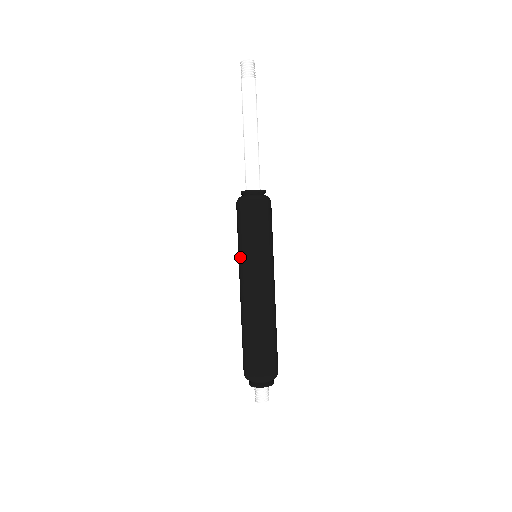
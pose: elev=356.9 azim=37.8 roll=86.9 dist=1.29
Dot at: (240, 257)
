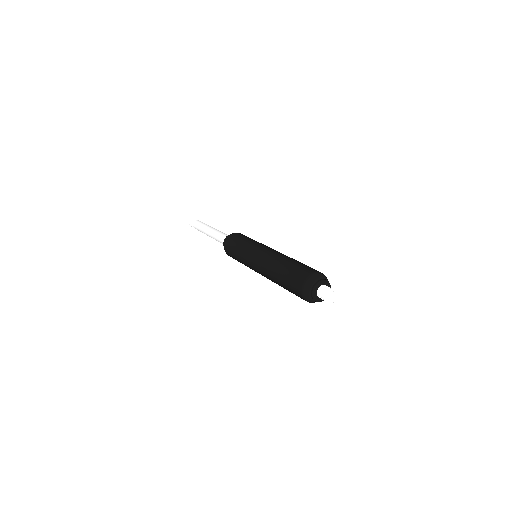
Dot at: (244, 259)
